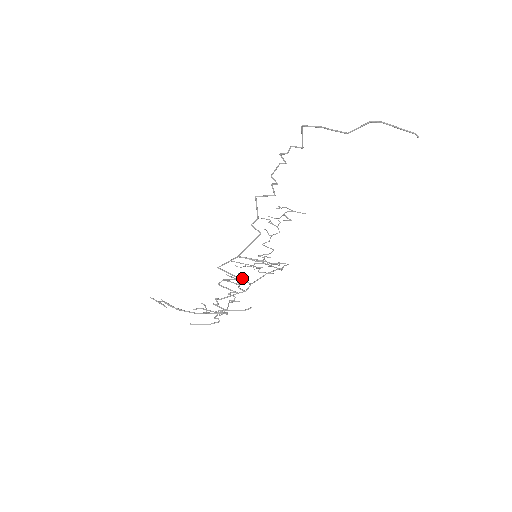
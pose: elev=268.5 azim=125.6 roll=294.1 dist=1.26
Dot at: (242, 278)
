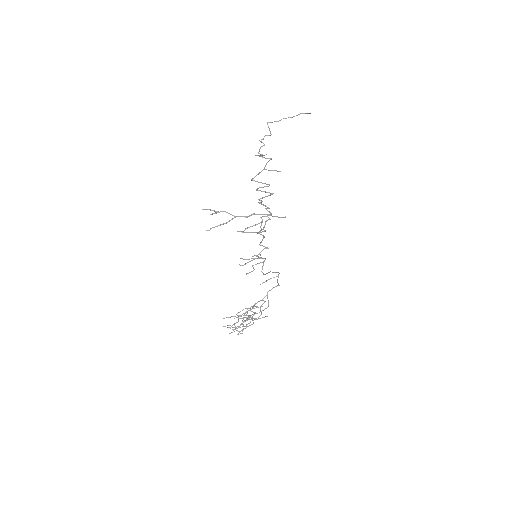
Dot at: (253, 270)
